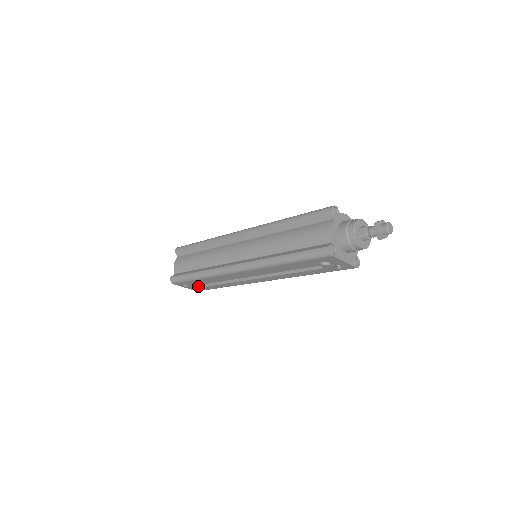
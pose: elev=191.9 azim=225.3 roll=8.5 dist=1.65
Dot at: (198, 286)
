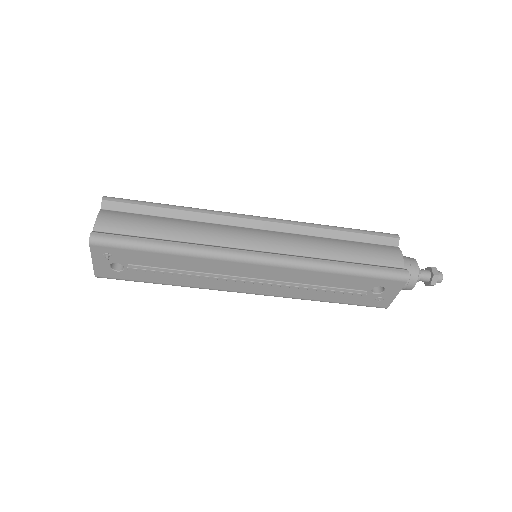
Dot at: (131, 265)
